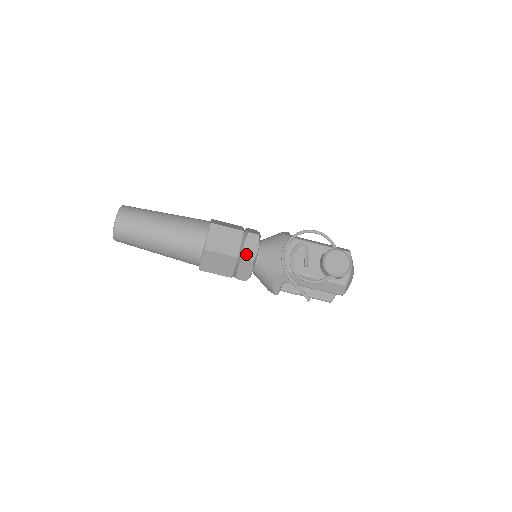
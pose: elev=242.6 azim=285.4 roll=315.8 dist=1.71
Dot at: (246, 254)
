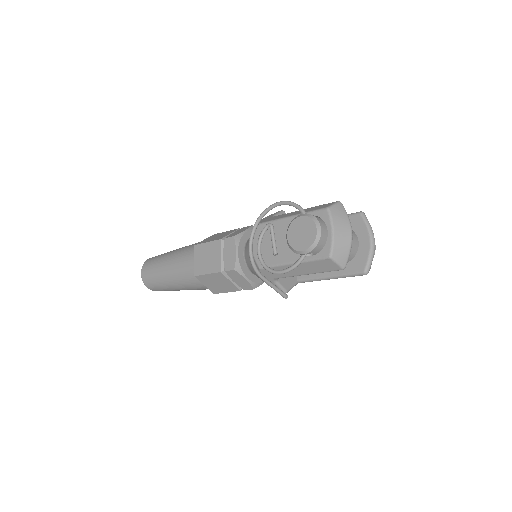
Dot at: (226, 264)
